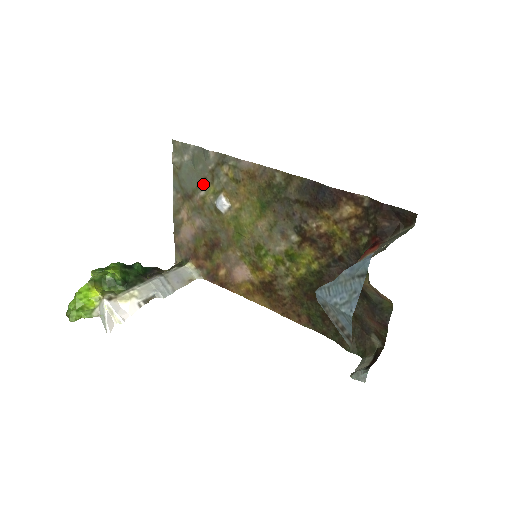
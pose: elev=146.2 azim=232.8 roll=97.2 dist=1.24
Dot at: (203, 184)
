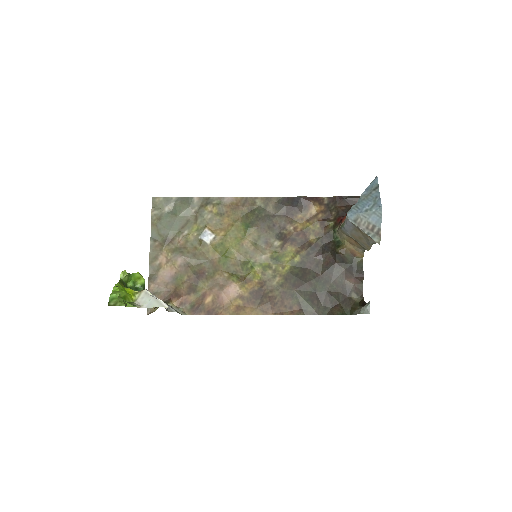
Dot at: (186, 226)
